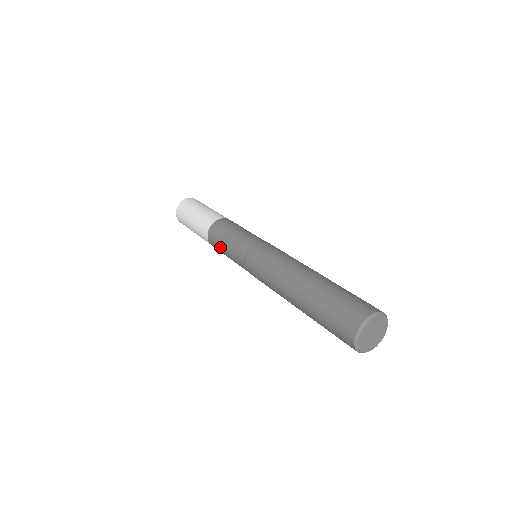
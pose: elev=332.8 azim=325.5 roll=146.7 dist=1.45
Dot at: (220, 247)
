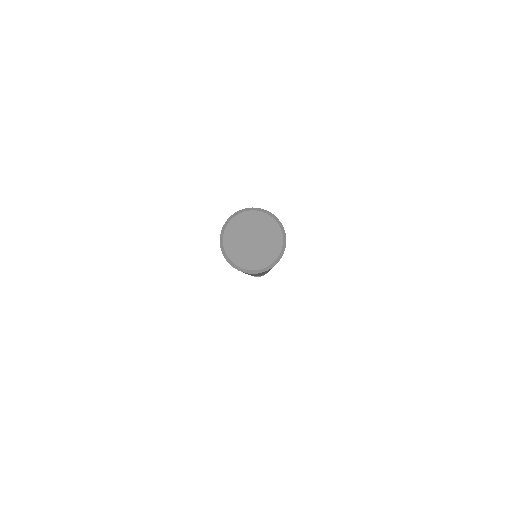
Dot at: occluded
